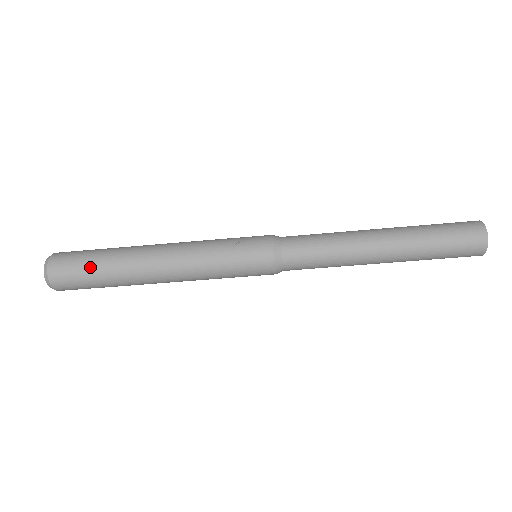
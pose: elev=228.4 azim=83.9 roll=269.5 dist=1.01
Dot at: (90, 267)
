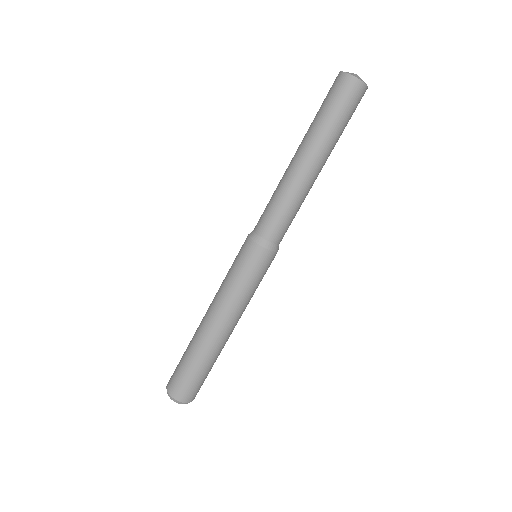
Dot at: (181, 361)
